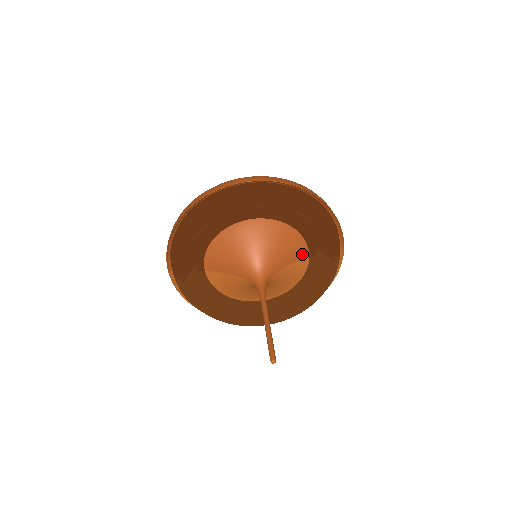
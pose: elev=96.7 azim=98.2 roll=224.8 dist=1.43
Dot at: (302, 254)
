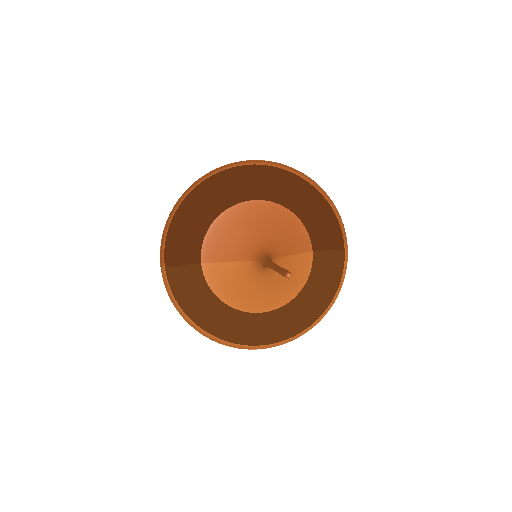
Dot at: (305, 247)
